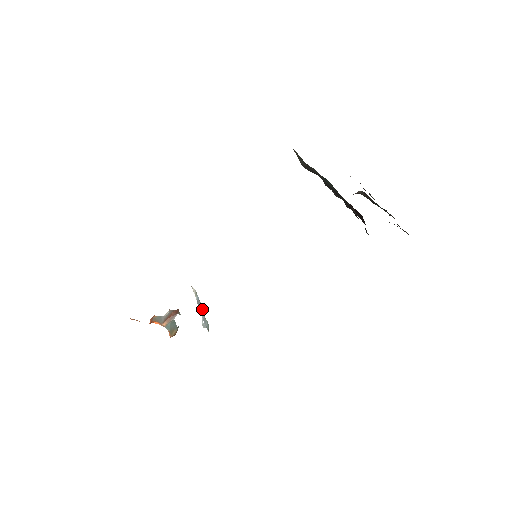
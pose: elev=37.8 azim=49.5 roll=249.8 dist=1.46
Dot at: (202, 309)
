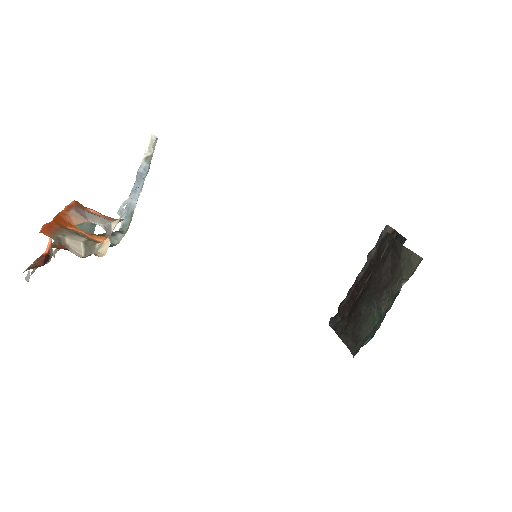
Dot at: (138, 193)
